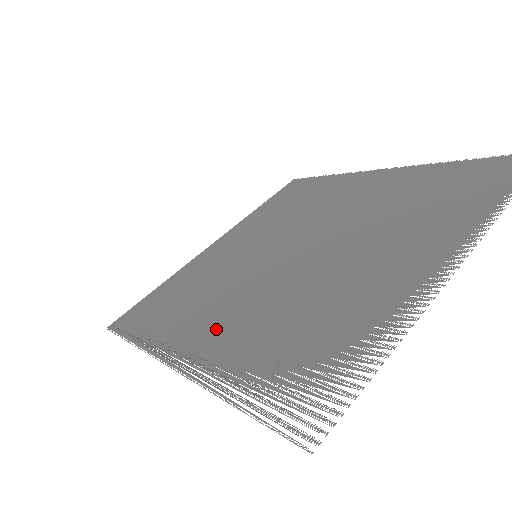
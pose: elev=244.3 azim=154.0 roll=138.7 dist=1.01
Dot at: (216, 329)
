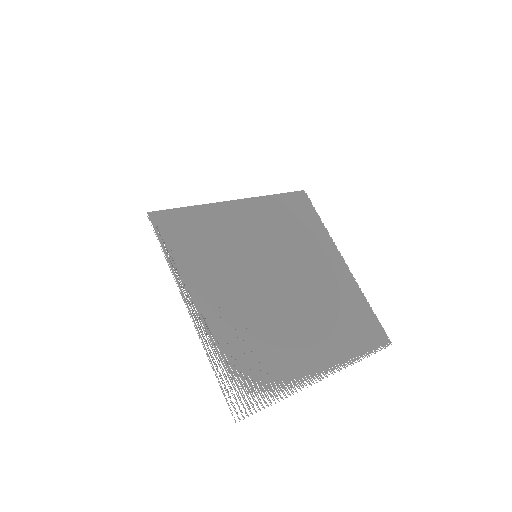
Dot at: occluded
